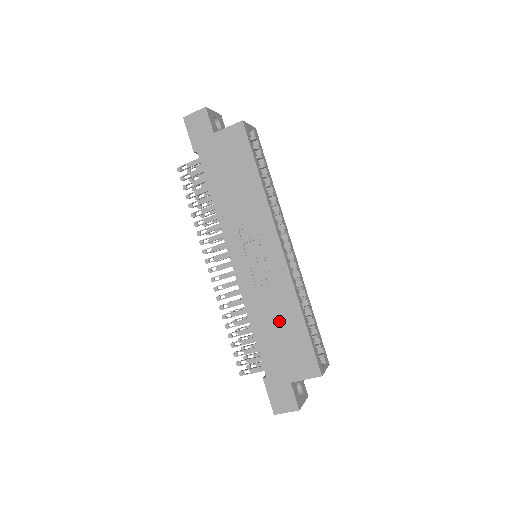
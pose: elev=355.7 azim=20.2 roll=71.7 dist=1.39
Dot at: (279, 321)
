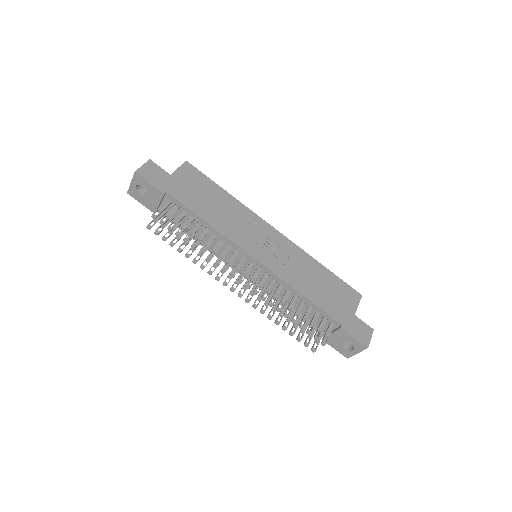
Dot at: (315, 278)
